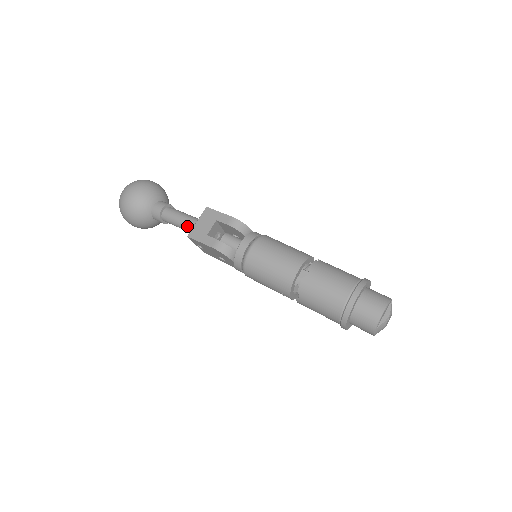
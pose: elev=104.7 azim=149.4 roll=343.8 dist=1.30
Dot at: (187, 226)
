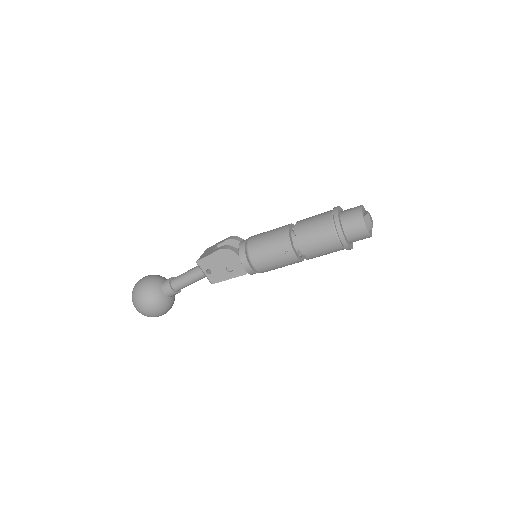
Dot at: (194, 270)
